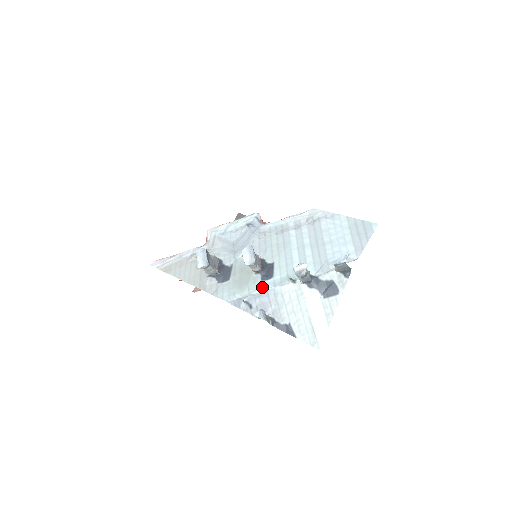
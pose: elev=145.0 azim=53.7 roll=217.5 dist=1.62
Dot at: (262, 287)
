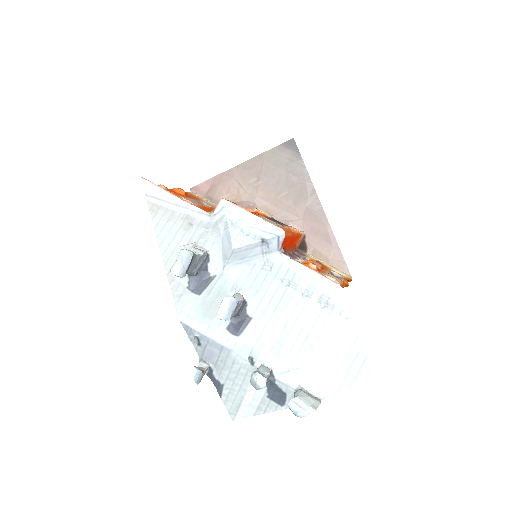
Dot at: (222, 338)
